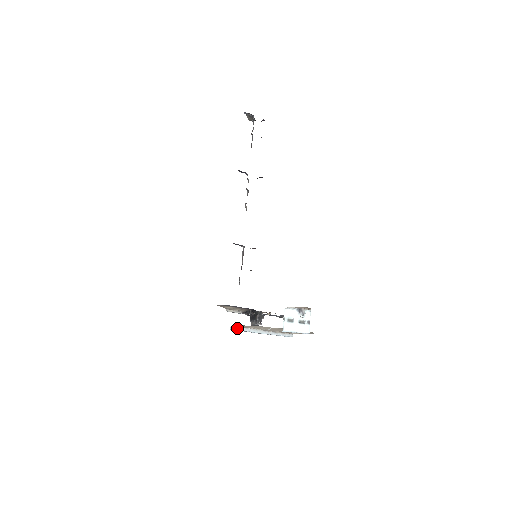
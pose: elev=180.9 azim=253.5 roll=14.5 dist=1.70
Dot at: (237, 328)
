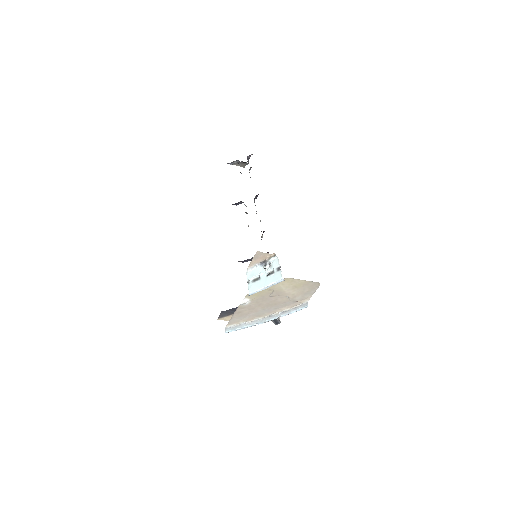
Dot at: (234, 328)
